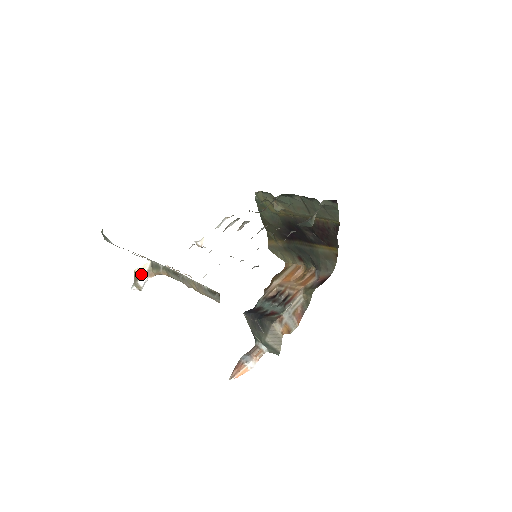
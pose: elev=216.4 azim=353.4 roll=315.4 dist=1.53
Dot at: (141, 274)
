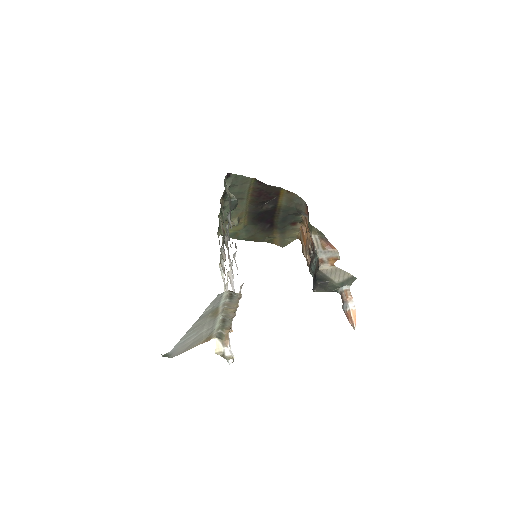
Dot at: (222, 350)
